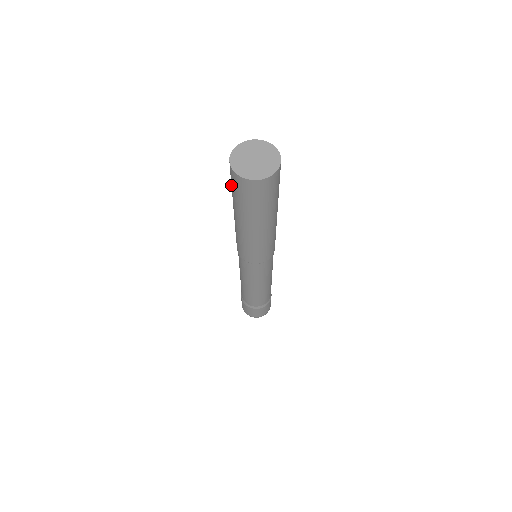
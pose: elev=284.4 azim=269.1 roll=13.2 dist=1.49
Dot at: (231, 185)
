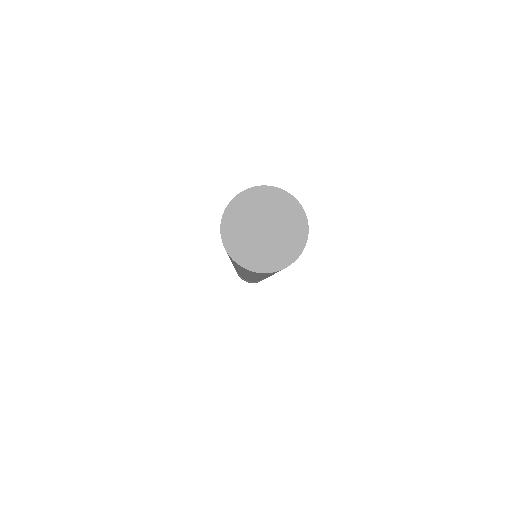
Dot at: occluded
